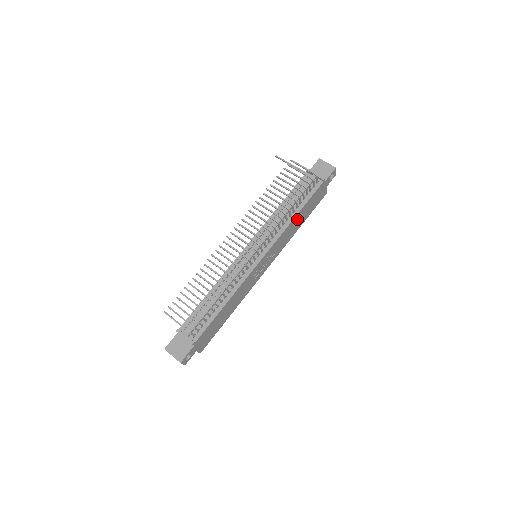
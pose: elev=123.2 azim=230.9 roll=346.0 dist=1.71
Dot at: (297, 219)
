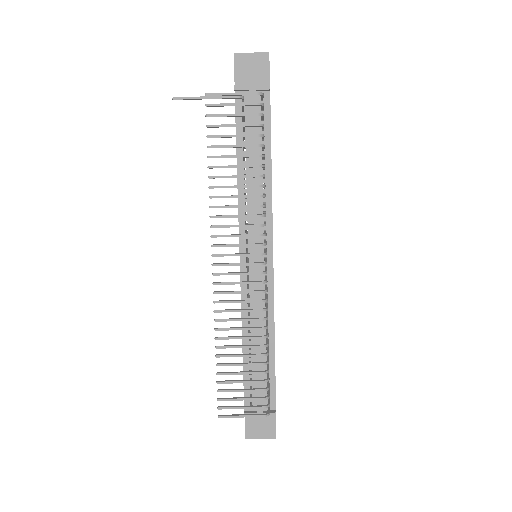
Dot at: occluded
